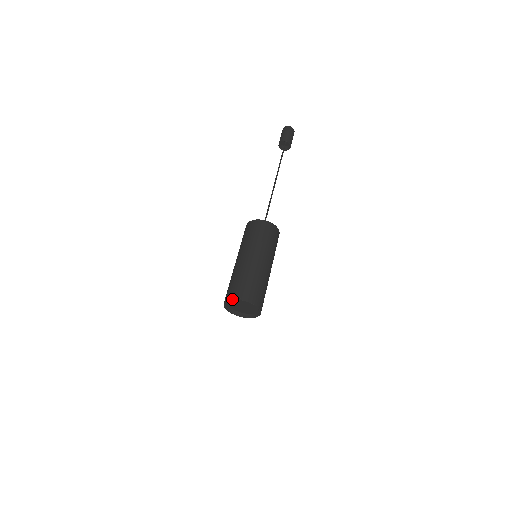
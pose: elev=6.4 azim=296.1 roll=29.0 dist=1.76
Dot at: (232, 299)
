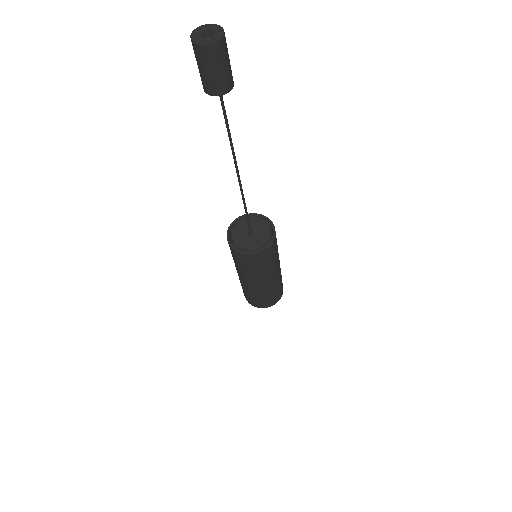
Dot at: occluded
